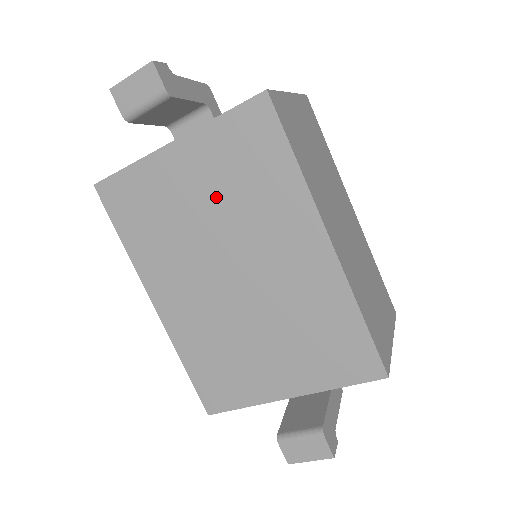
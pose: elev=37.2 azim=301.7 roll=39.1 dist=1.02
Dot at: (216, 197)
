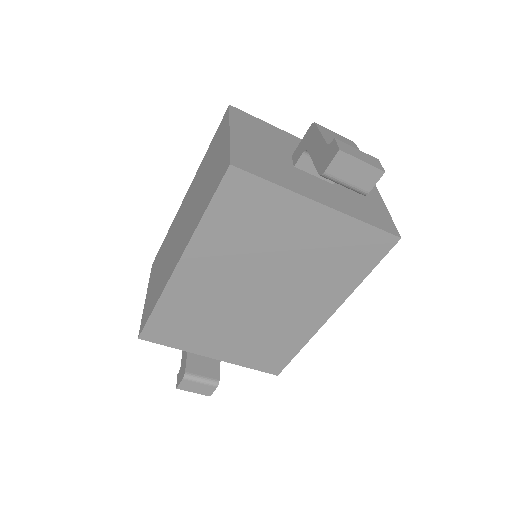
Dot at: (306, 253)
